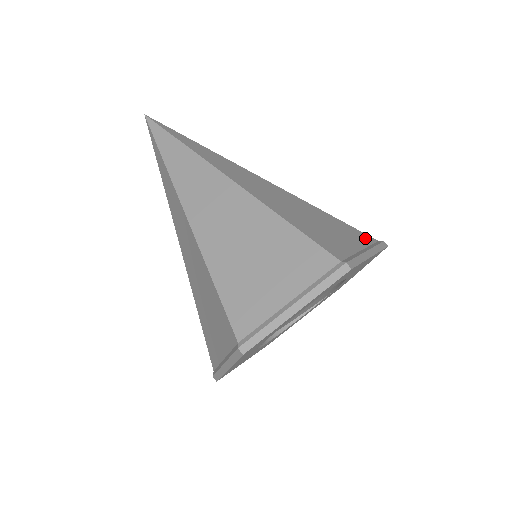
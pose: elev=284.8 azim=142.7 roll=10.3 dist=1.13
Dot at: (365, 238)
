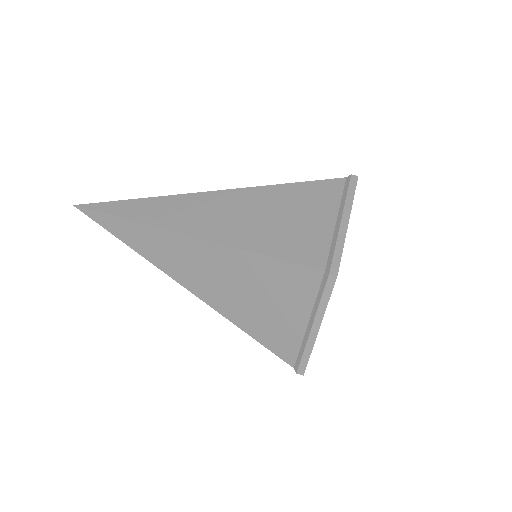
Dot at: (333, 190)
